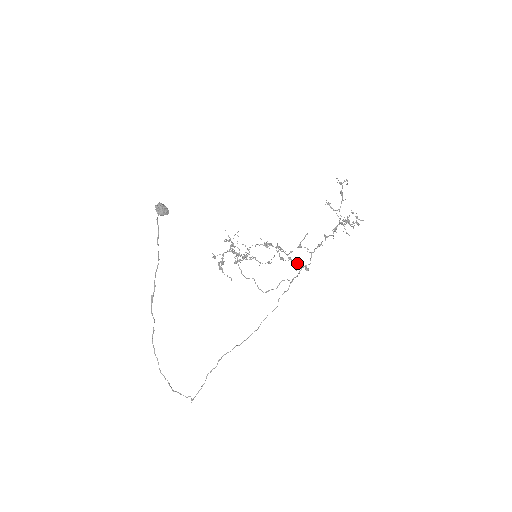
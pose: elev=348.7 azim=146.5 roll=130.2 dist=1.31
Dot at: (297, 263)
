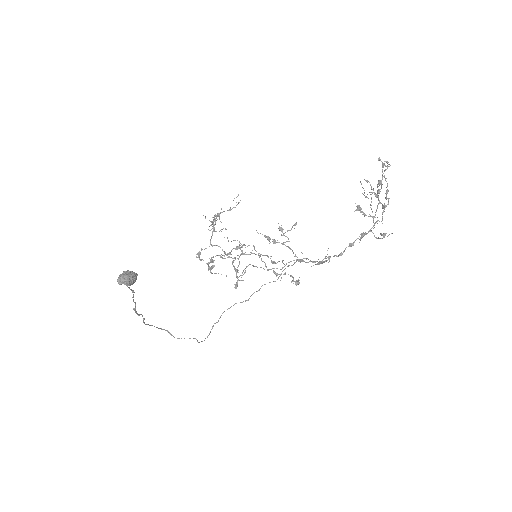
Dot at: occluded
